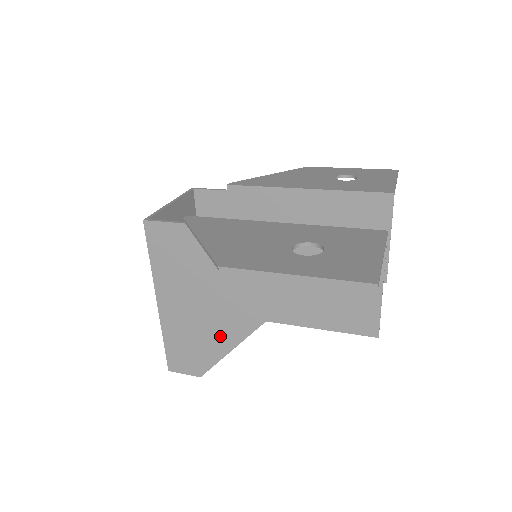
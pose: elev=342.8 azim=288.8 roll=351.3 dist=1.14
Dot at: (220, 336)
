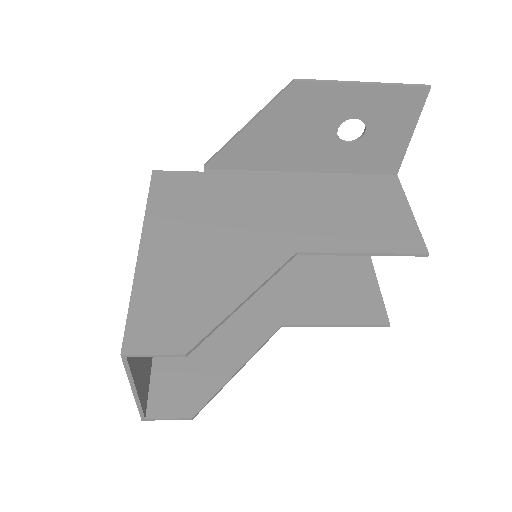
Dot at: (231, 279)
